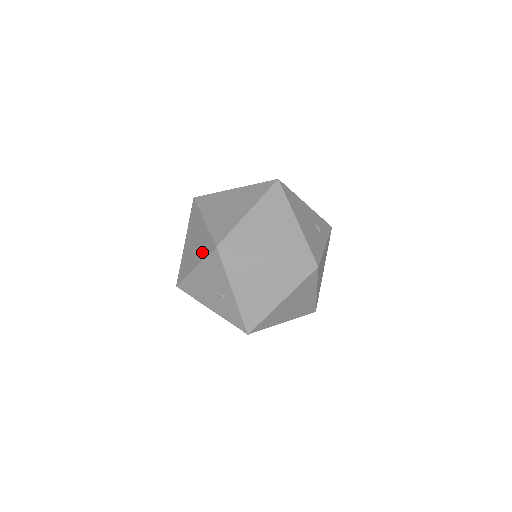
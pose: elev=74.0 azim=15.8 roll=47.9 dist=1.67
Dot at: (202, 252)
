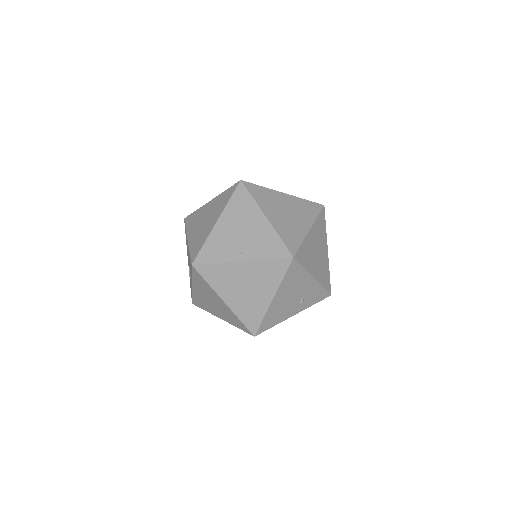
Dot at: (194, 243)
